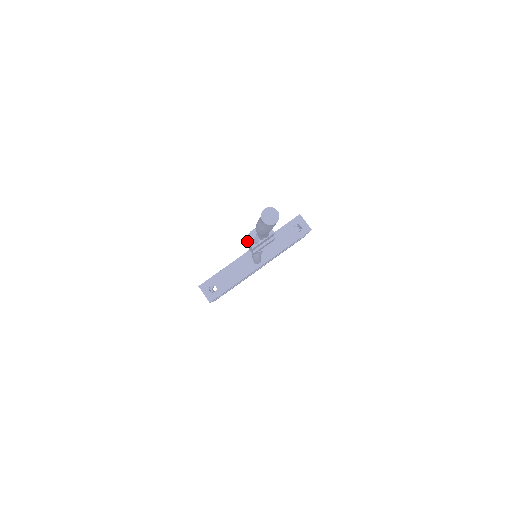
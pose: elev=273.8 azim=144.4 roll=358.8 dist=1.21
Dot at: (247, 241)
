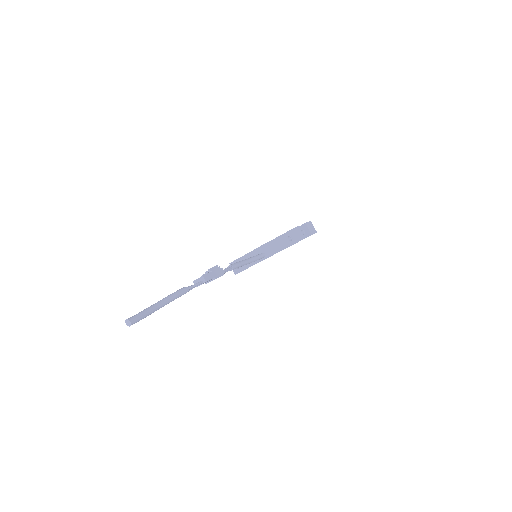
Dot at: occluded
